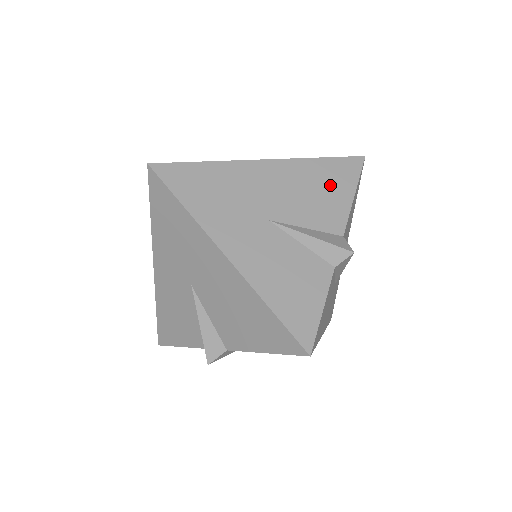
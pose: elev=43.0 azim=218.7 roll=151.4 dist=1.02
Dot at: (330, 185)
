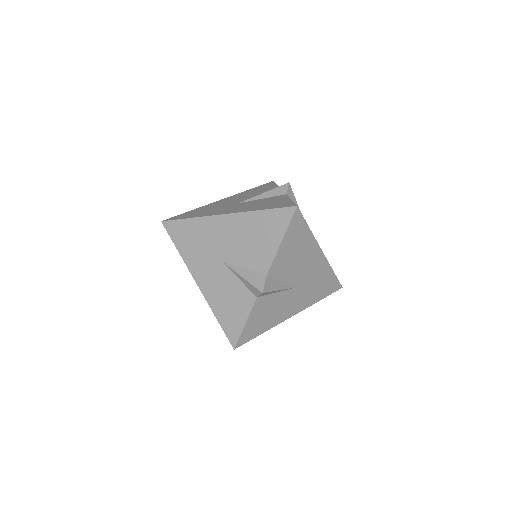
Dot at: (262, 189)
